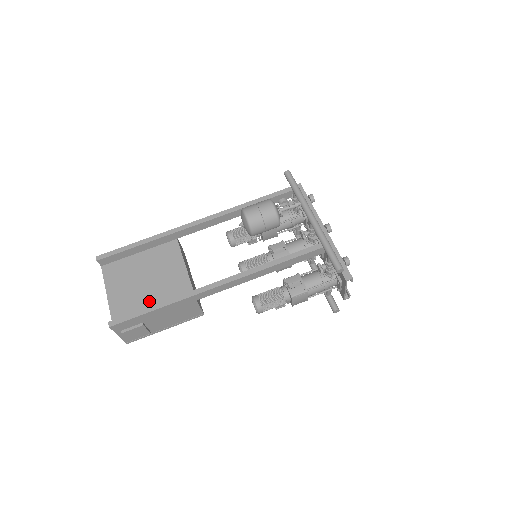
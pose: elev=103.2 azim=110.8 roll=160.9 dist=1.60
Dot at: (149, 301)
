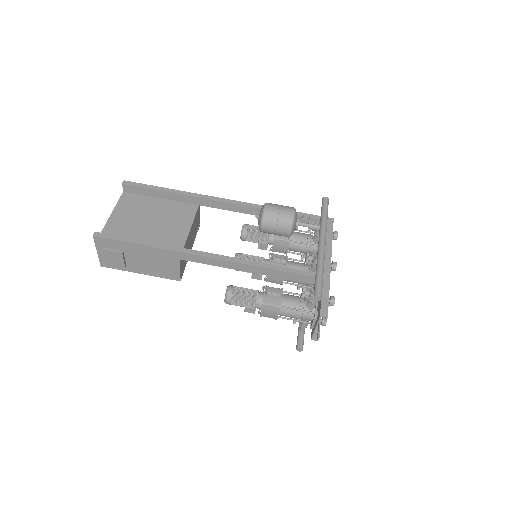
Dot at: (141, 237)
